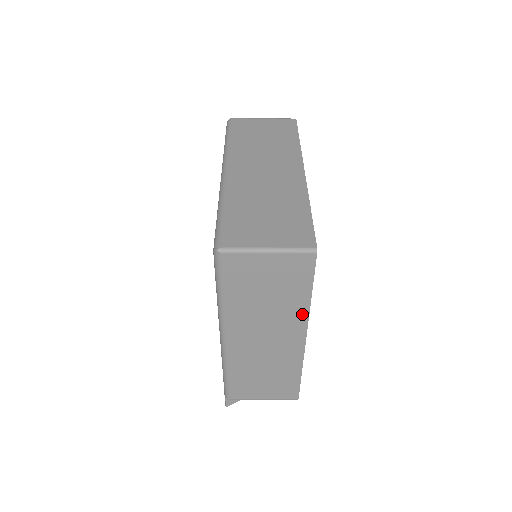
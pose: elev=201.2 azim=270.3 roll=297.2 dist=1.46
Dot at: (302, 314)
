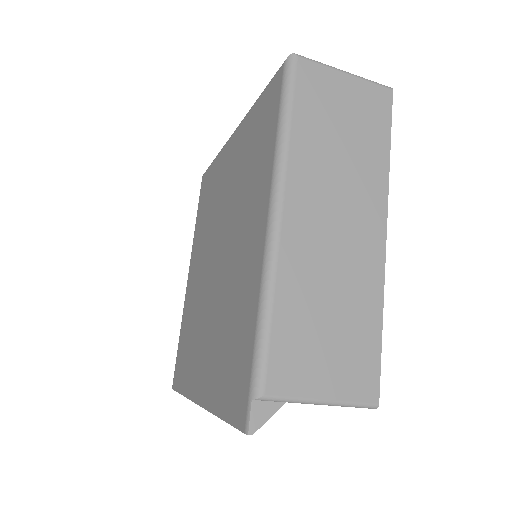
Dot at: (381, 183)
